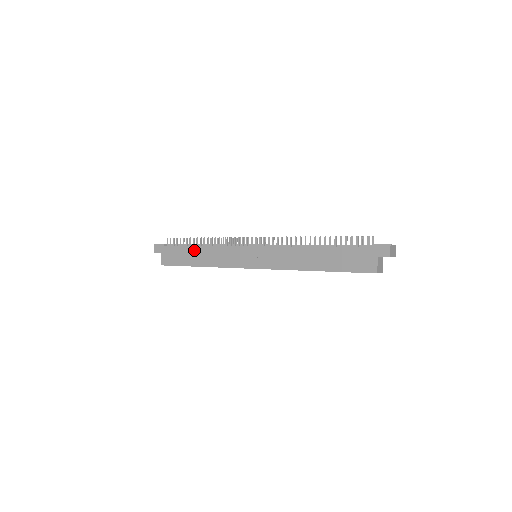
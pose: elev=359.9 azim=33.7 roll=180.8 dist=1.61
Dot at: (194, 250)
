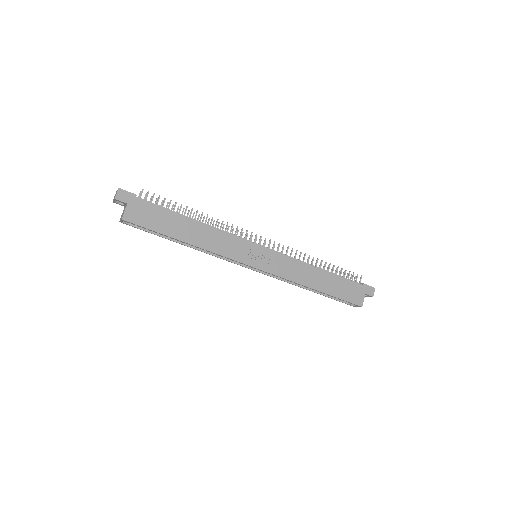
Dot at: (186, 221)
